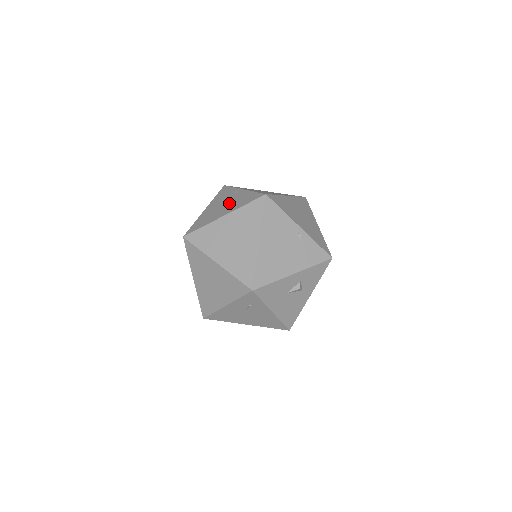
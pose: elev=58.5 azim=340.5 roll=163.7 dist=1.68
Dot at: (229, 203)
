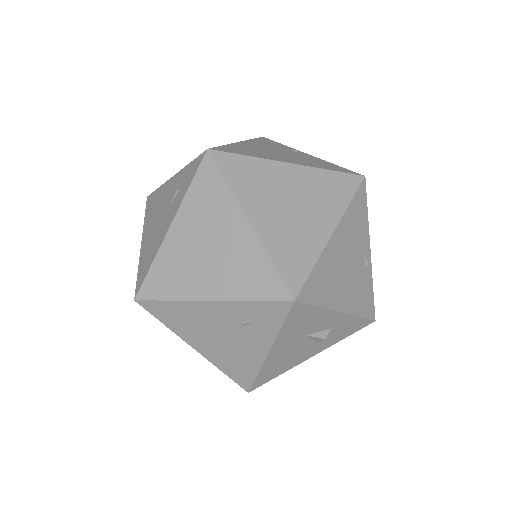
Dot at: (291, 155)
